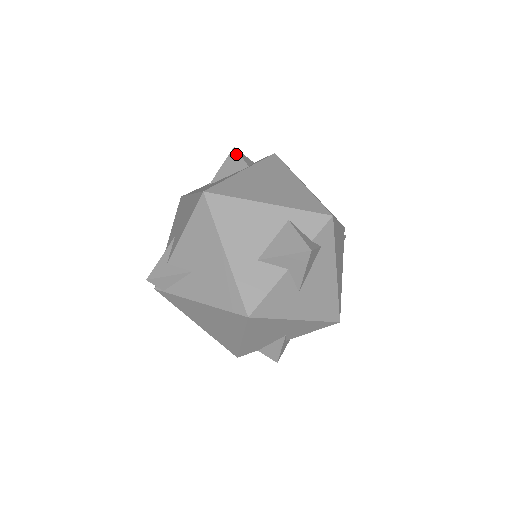
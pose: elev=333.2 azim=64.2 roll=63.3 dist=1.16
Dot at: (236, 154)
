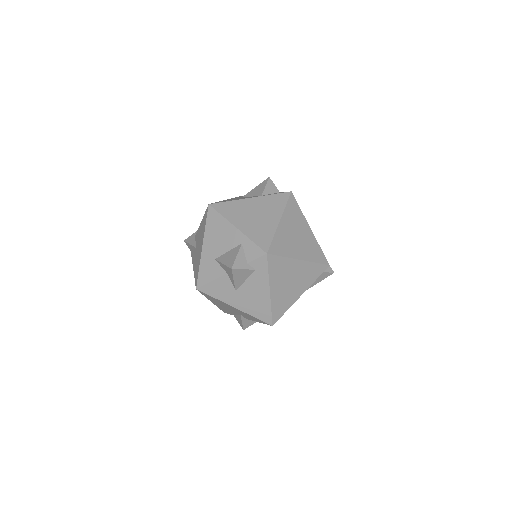
Dot at: (265, 183)
